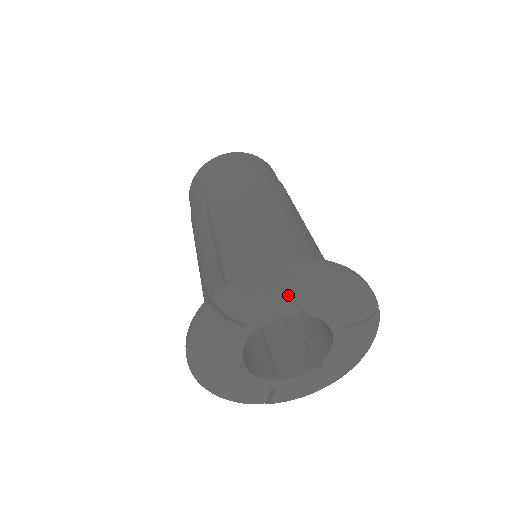
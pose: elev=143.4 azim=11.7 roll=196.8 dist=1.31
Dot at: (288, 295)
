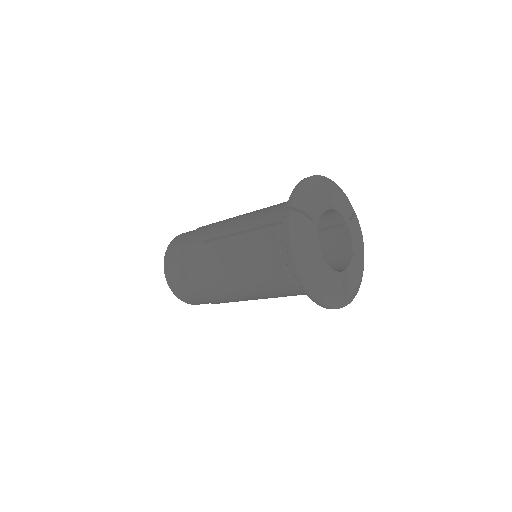
Dot at: (321, 193)
